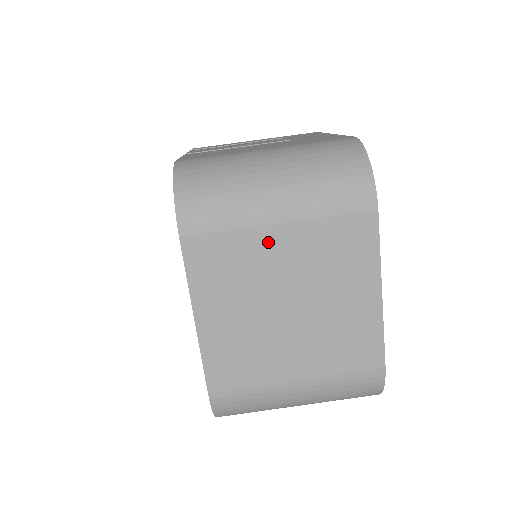
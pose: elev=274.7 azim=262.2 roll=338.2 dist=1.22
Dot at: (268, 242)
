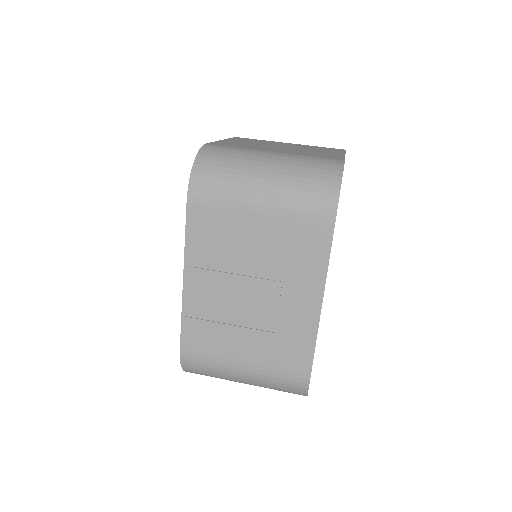
Dot at: (281, 143)
